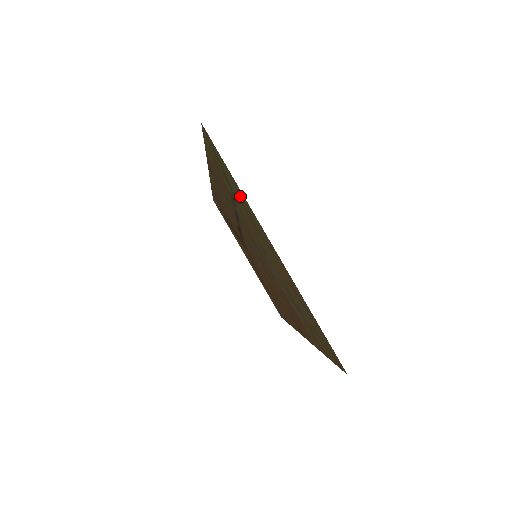
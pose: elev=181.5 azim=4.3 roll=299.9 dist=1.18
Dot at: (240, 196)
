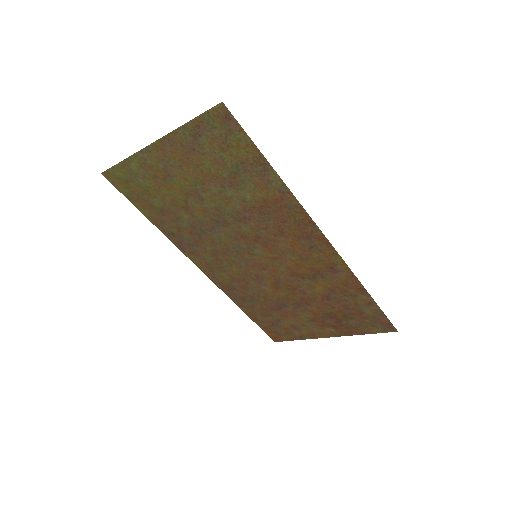
Dot at: (140, 171)
